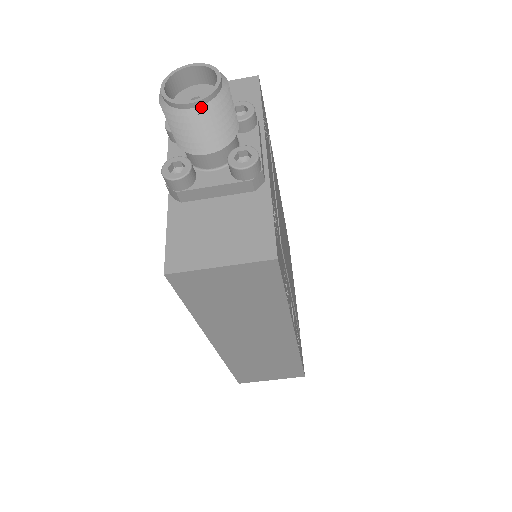
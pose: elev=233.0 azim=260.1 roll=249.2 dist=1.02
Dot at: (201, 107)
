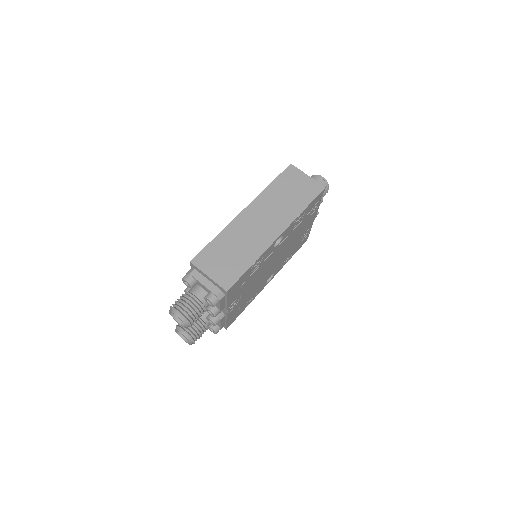
Dot at: (324, 180)
